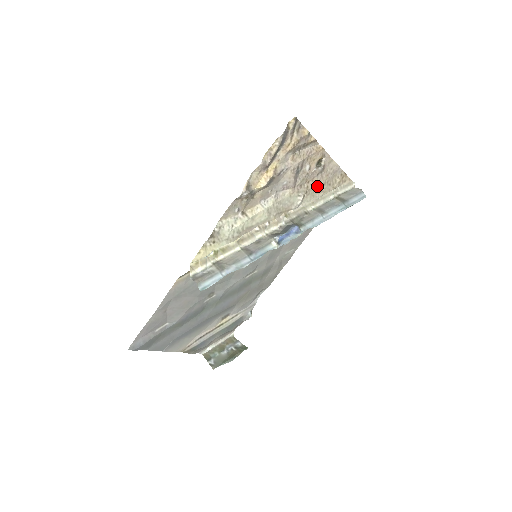
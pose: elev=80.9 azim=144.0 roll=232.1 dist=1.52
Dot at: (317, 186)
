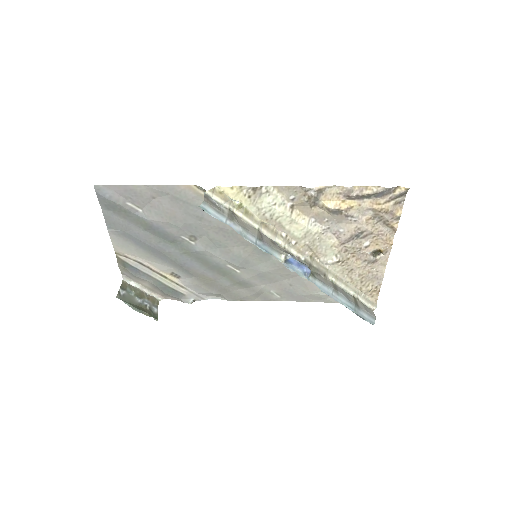
Dot at: (354, 269)
